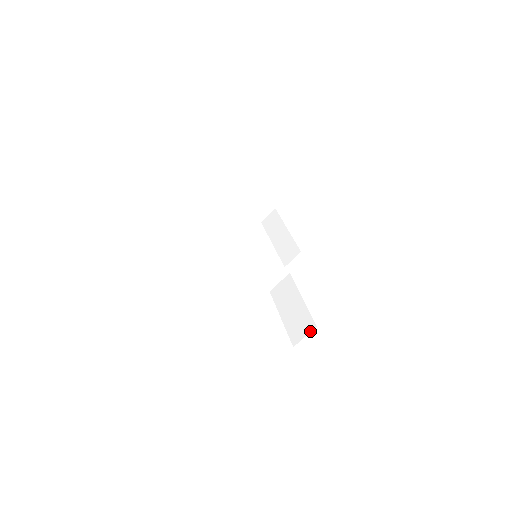
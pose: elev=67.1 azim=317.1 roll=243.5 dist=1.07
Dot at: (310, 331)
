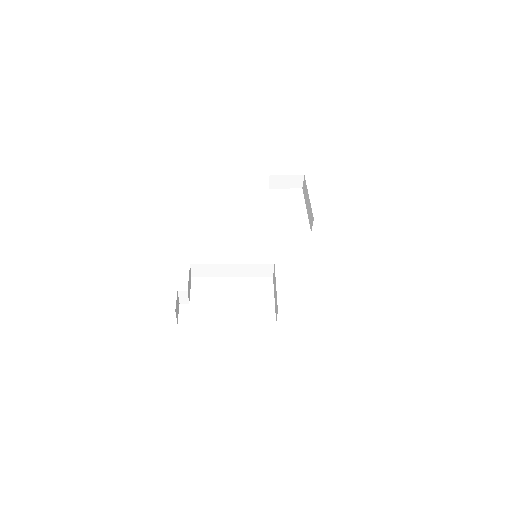
Dot at: occluded
